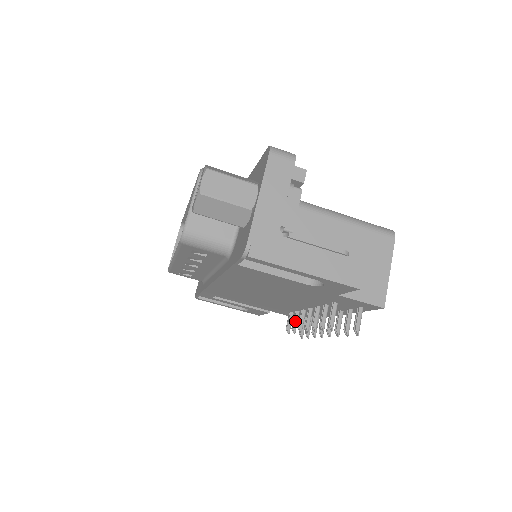
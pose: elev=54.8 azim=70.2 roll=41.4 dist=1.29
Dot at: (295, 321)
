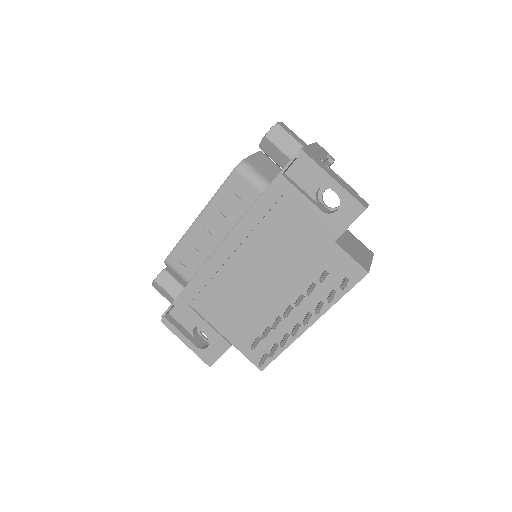
Dot at: (266, 331)
